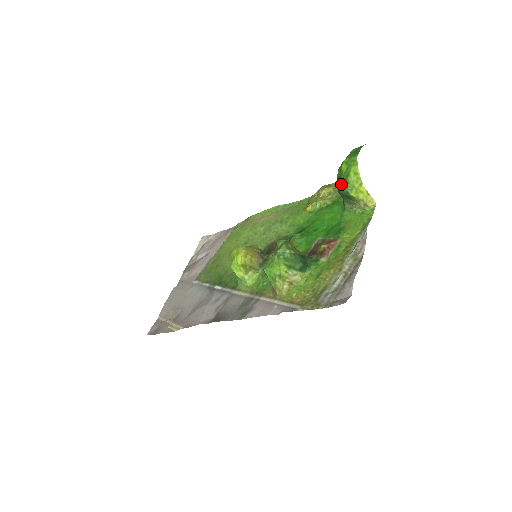
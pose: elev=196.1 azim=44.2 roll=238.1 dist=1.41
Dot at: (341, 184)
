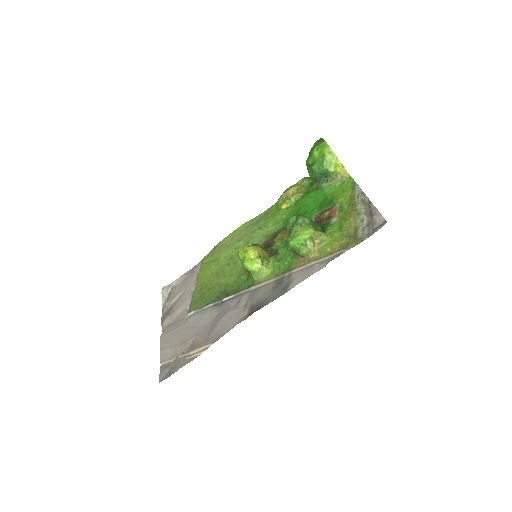
Dot at: (318, 166)
